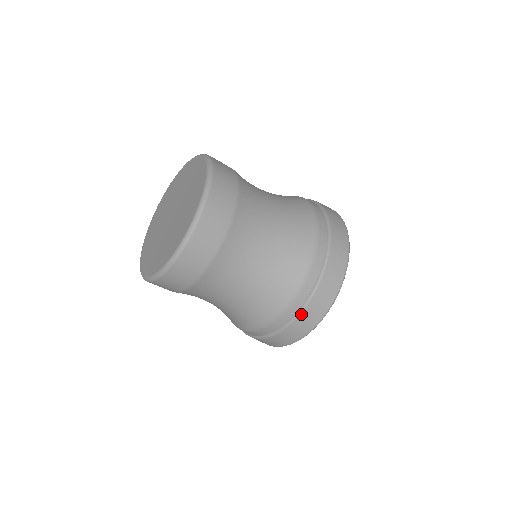
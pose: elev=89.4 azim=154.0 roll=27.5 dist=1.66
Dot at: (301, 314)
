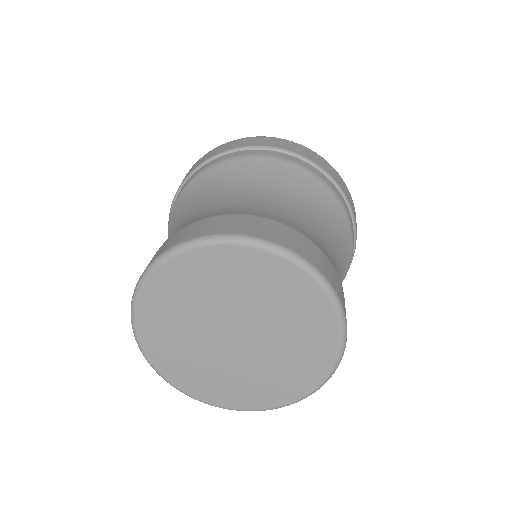
Dot at: occluded
